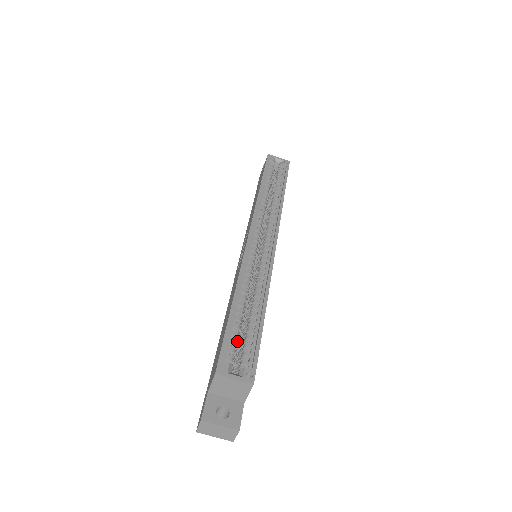
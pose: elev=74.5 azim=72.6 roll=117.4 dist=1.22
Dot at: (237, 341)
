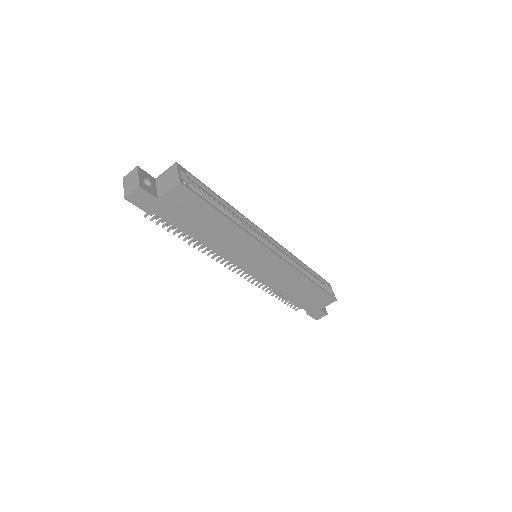
Dot at: occluded
